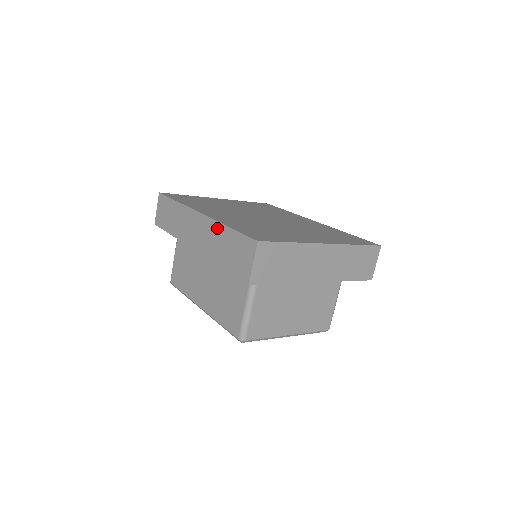
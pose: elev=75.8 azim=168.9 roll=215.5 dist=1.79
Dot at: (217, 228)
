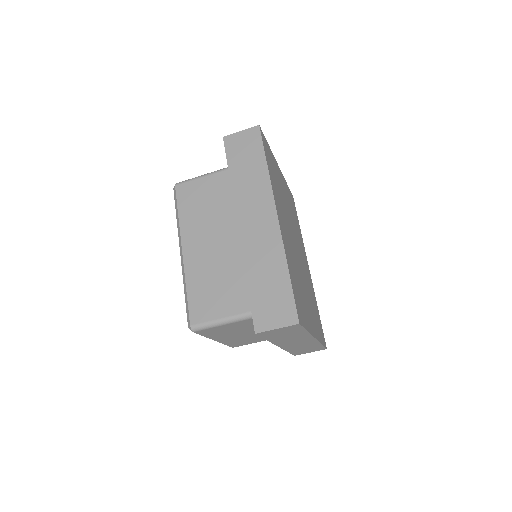
Dot at: (278, 254)
